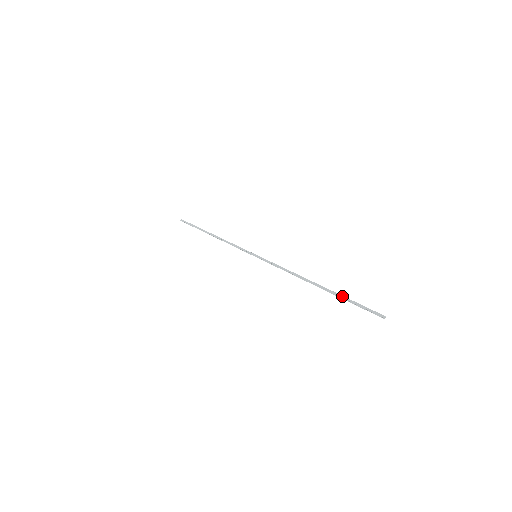
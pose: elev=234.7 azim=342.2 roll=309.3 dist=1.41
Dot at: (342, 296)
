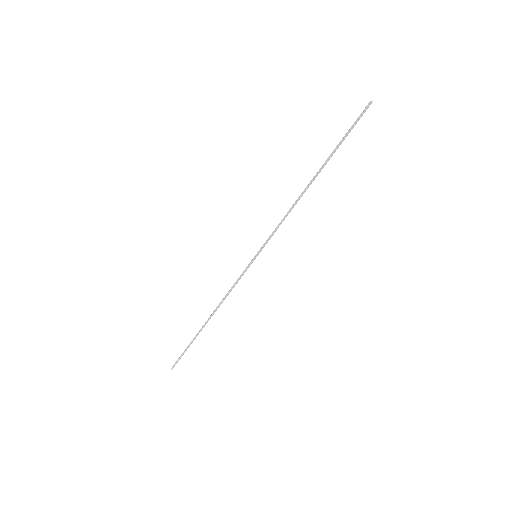
Dot at: (336, 147)
